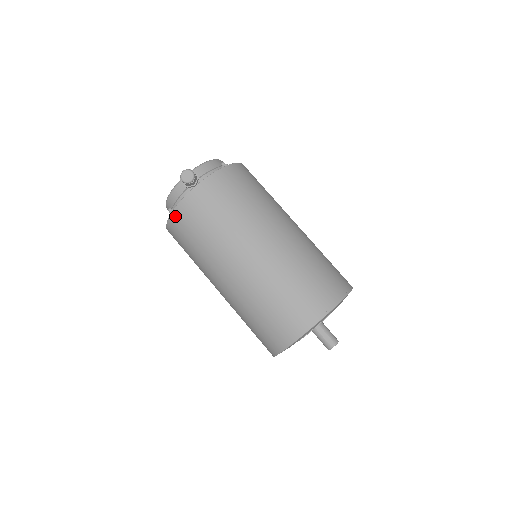
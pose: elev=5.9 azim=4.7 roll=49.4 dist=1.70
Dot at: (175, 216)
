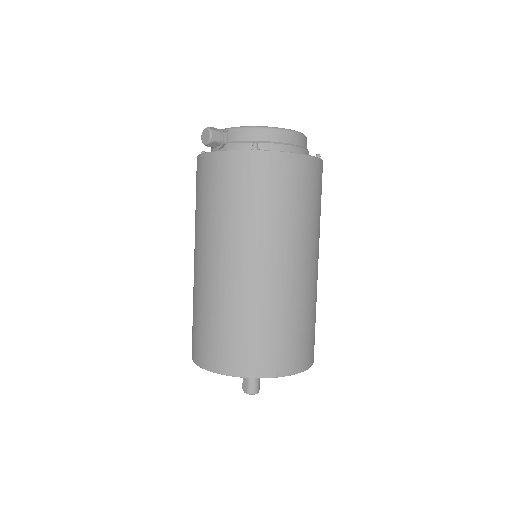
Dot at: occluded
